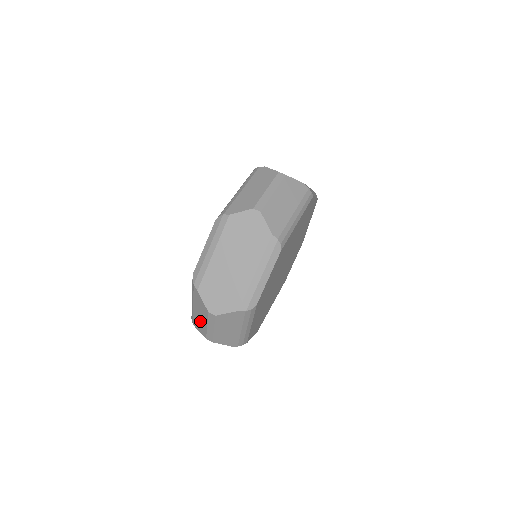
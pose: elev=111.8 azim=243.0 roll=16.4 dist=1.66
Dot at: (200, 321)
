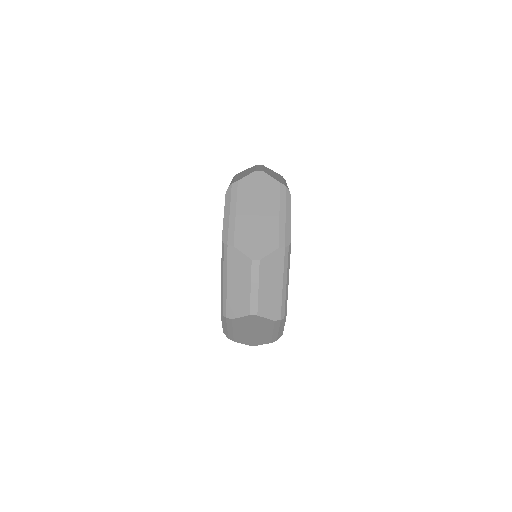
Dot at: (239, 294)
